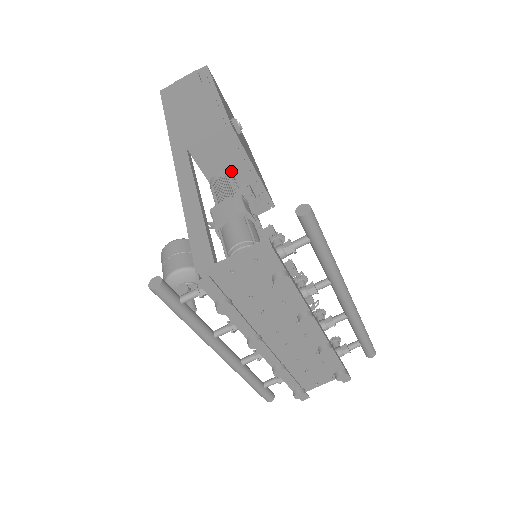
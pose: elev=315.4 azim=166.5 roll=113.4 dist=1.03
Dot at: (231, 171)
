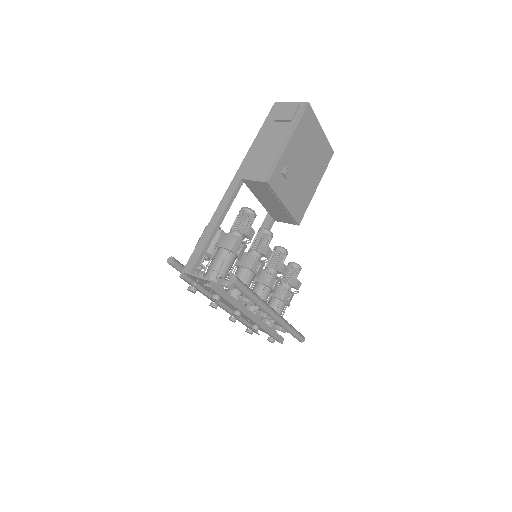
Dot at: (269, 199)
